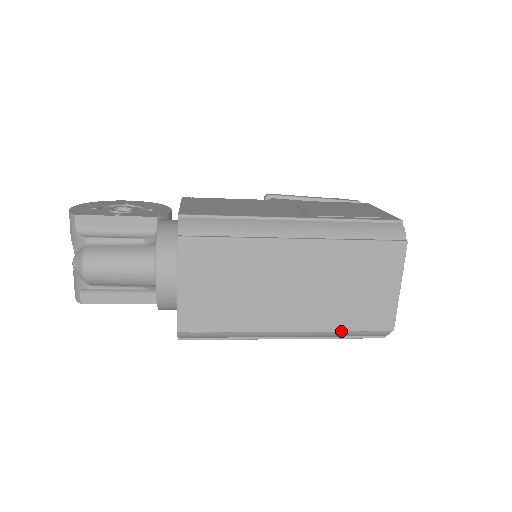
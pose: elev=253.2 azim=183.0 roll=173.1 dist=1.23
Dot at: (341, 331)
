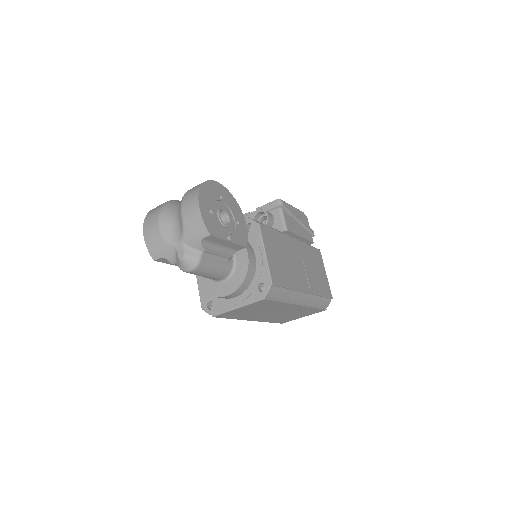
Dot at: occluded
